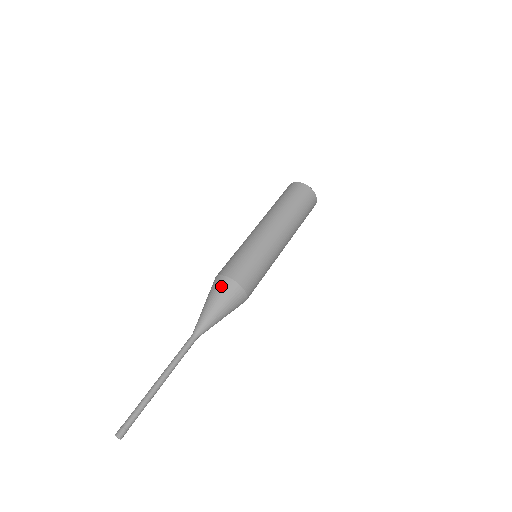
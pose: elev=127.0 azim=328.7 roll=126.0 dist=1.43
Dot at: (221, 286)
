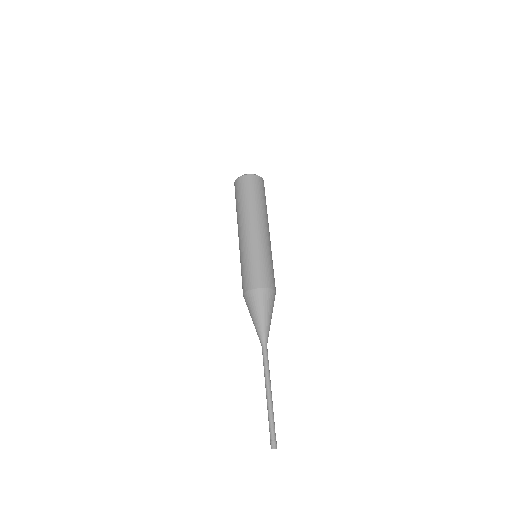
Dot at: (254, 299)
